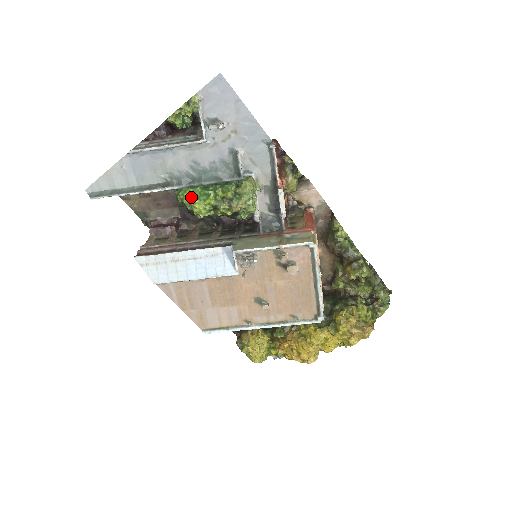
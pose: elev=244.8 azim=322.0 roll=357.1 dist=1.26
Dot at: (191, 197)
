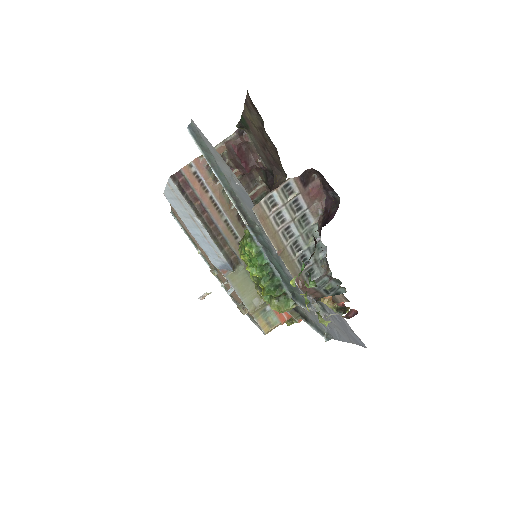
Dot at: (248, 253)
